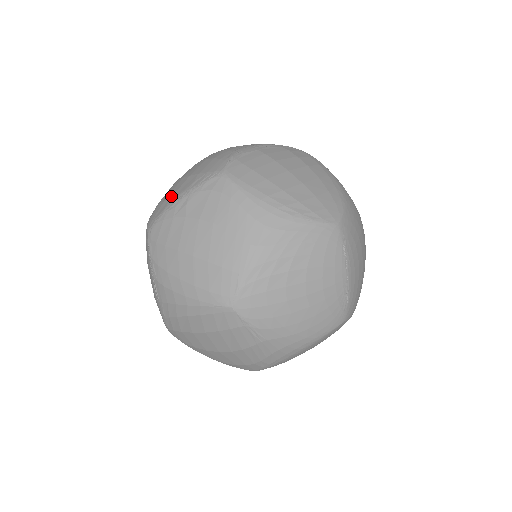
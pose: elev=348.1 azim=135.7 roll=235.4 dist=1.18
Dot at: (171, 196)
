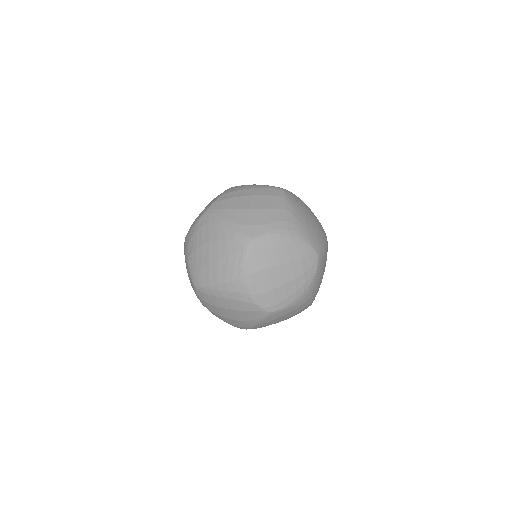
Dot at: occluded
